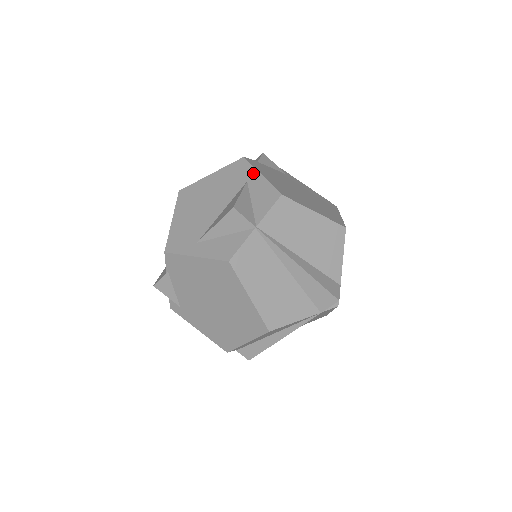
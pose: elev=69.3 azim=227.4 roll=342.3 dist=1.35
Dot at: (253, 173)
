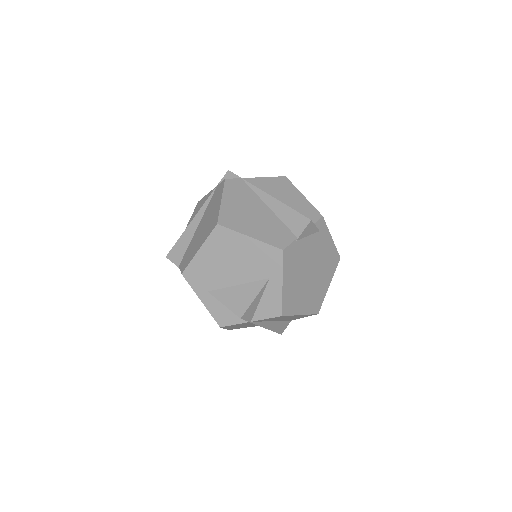
Dot at: (278, 276)
